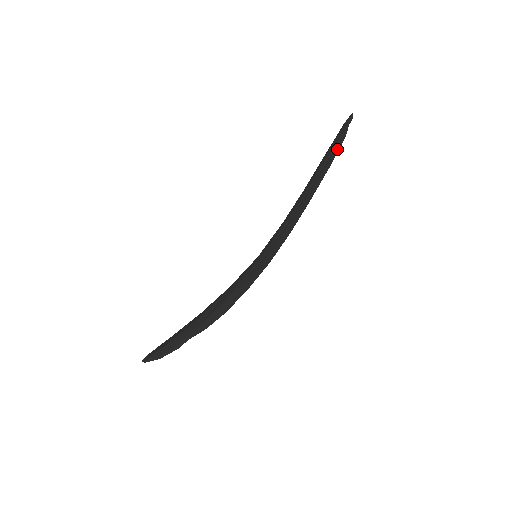
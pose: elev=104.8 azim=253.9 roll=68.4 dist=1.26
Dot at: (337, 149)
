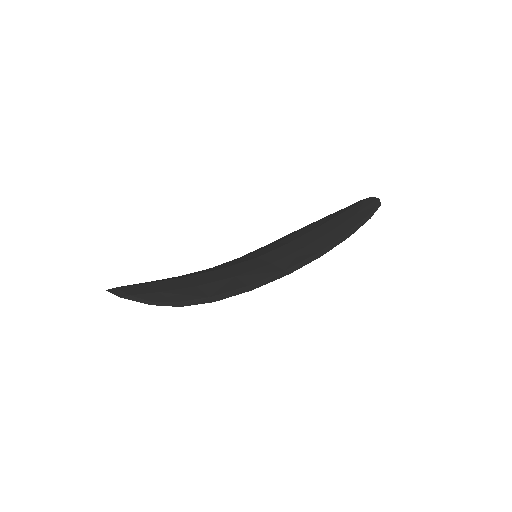
Dot at: occluded
